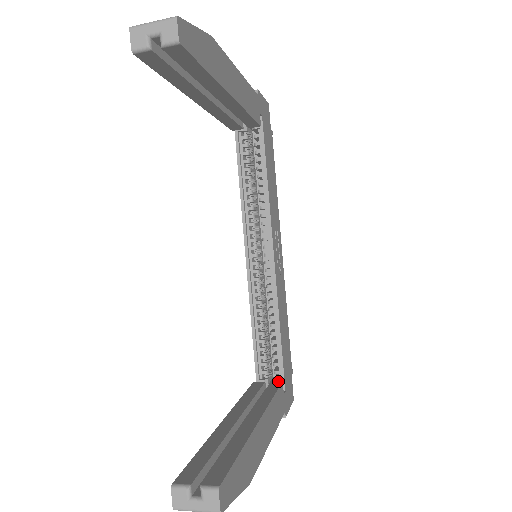
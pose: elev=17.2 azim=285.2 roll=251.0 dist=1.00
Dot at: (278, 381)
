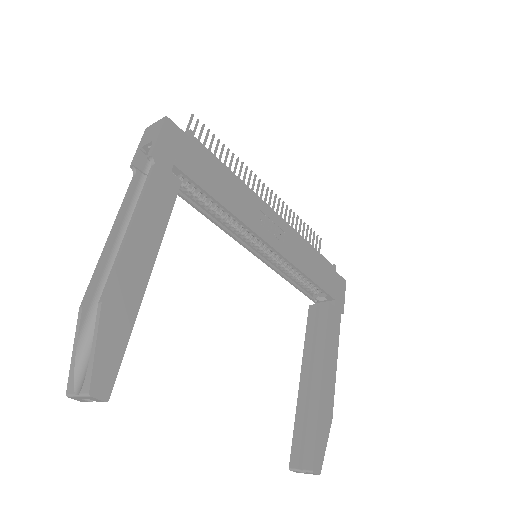
Dot at: (326, 302)
